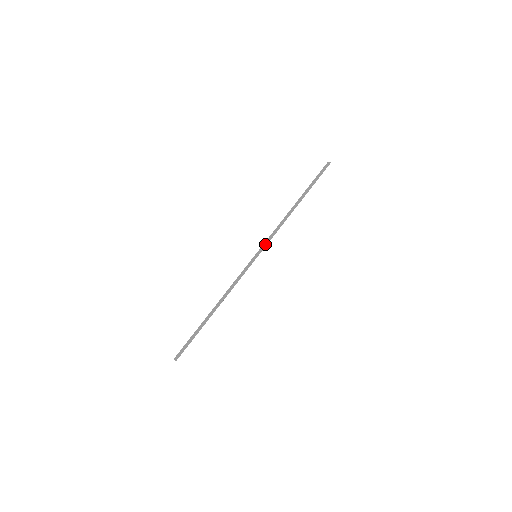
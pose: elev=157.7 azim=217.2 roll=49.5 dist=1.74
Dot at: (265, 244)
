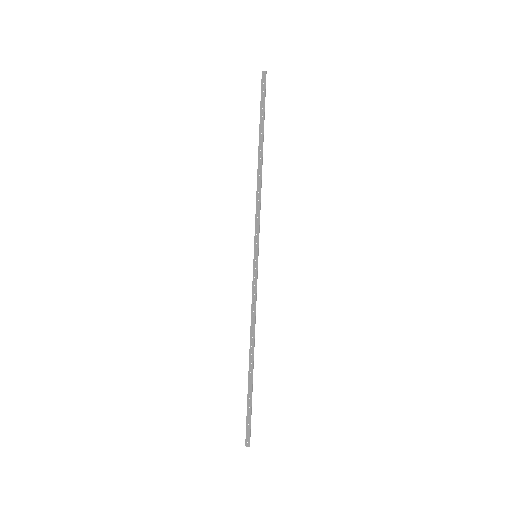
Dot at: (258, 234)
